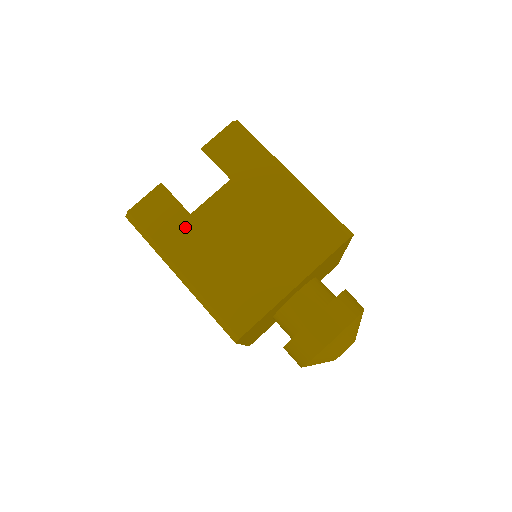
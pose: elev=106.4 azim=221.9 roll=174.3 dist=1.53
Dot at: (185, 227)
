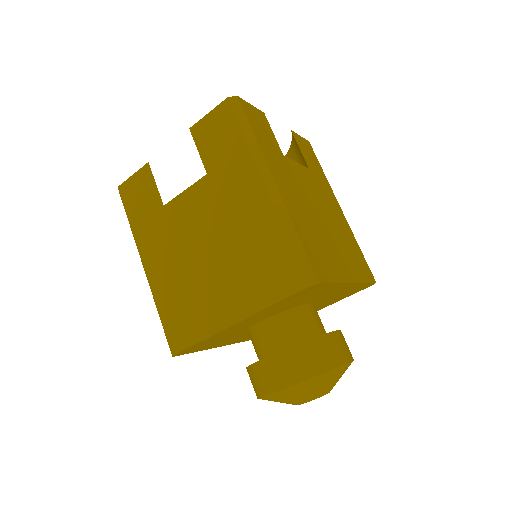
Dot at: (156, 219)
